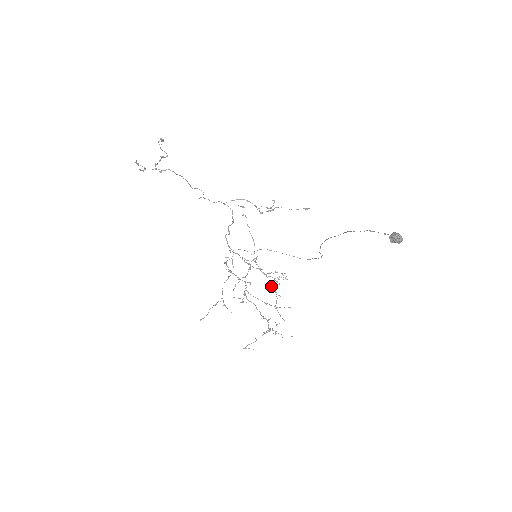
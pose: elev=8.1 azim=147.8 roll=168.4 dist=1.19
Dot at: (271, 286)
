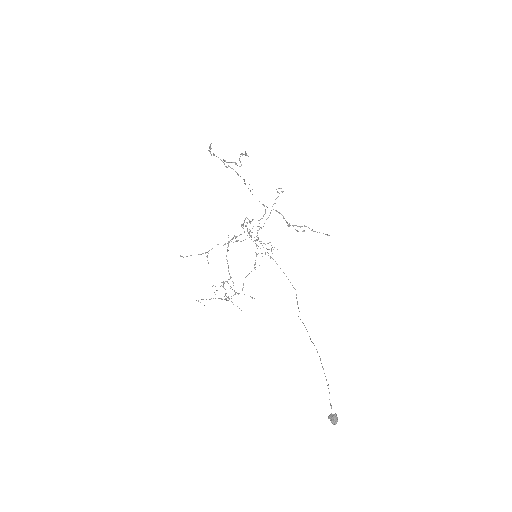
Dot at: occluded
